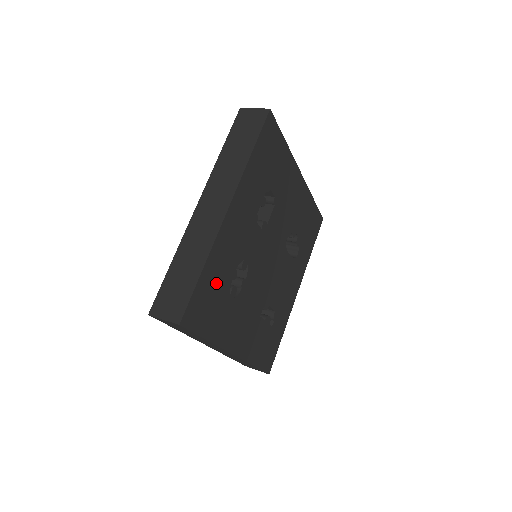
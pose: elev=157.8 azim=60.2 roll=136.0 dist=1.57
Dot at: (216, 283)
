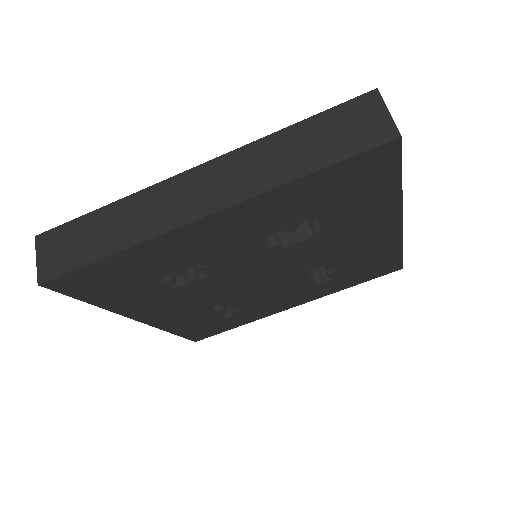
Dot at: (135, 270)
